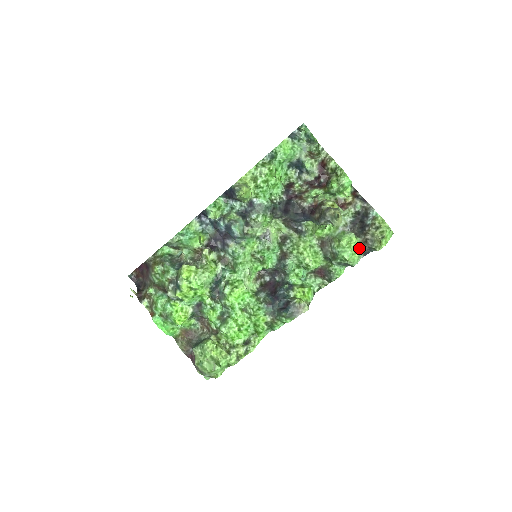
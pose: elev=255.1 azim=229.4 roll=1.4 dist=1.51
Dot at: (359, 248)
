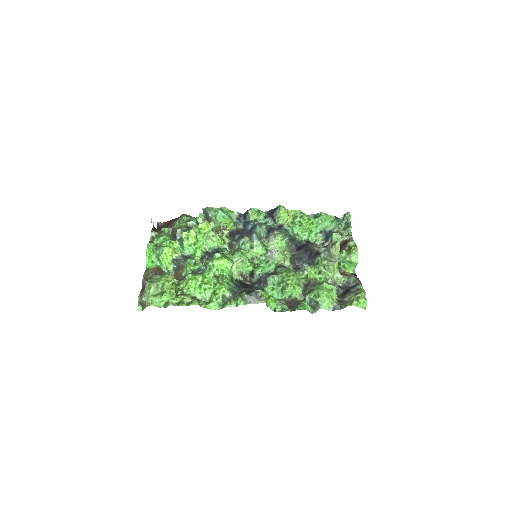
Dot at: (333, 300)
